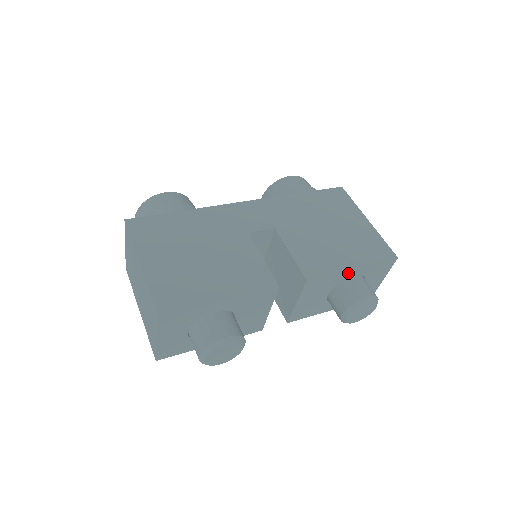
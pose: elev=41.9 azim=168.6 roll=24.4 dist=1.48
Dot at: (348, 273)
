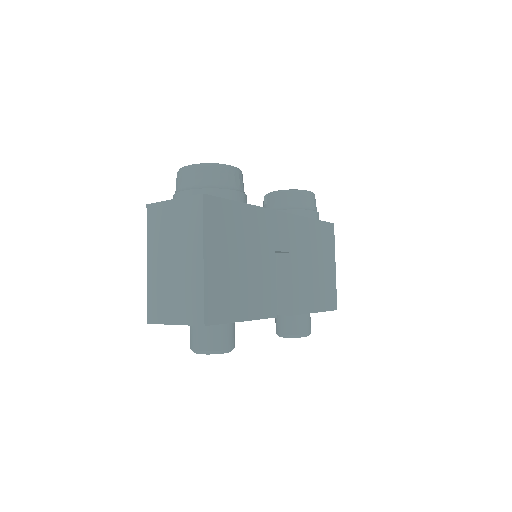
Dot at: occluded
